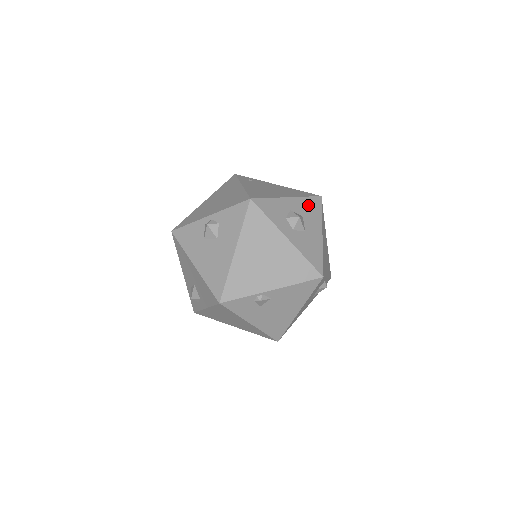
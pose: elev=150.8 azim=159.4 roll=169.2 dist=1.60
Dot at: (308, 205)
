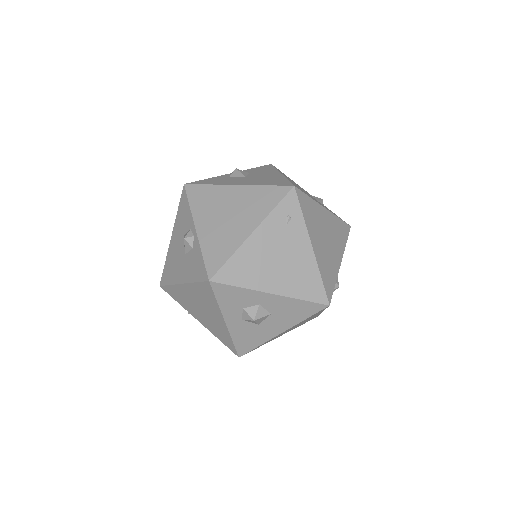
Dot at: (294, 307)
